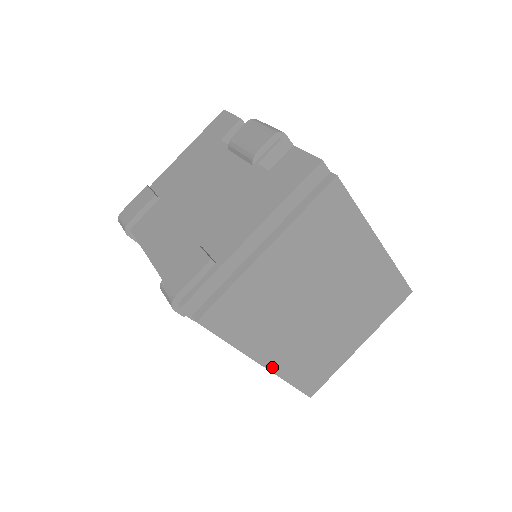
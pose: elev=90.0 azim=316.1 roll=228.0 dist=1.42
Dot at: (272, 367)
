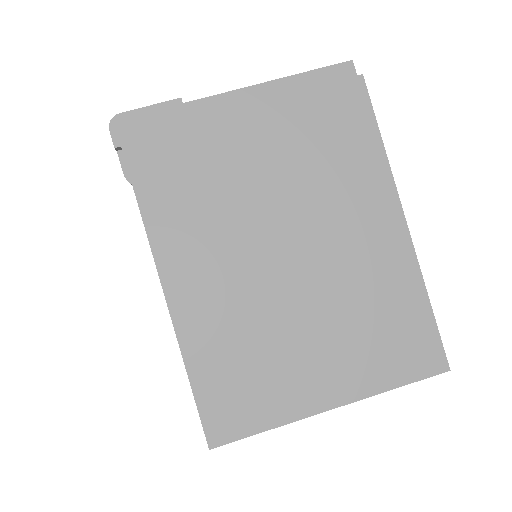
Dot at: (176, 310)
